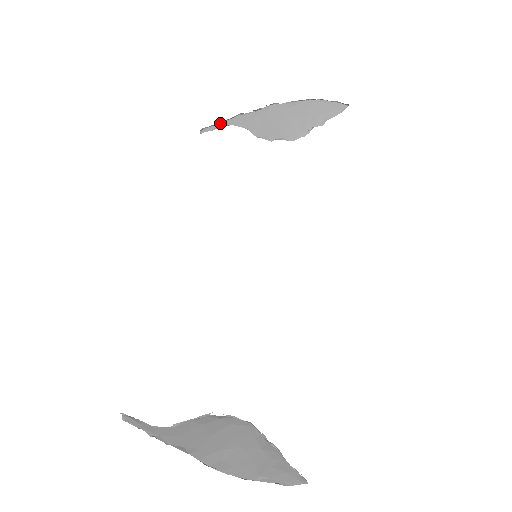
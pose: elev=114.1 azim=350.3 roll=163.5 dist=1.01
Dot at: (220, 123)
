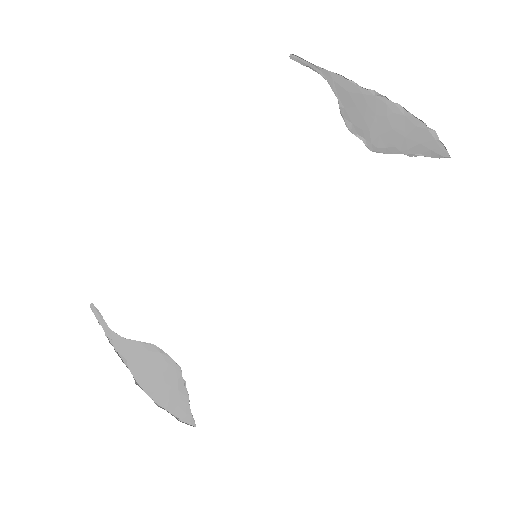
Dot at: occluded
